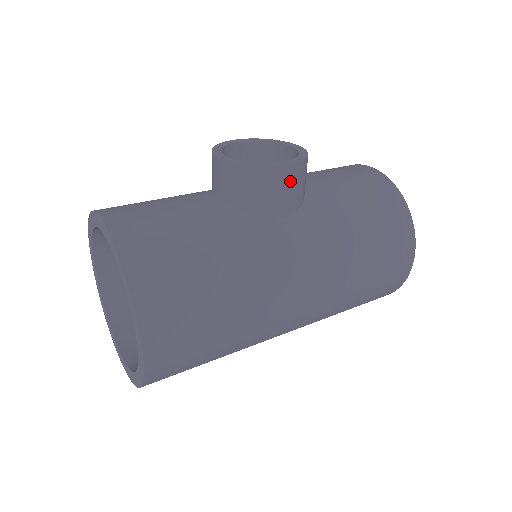
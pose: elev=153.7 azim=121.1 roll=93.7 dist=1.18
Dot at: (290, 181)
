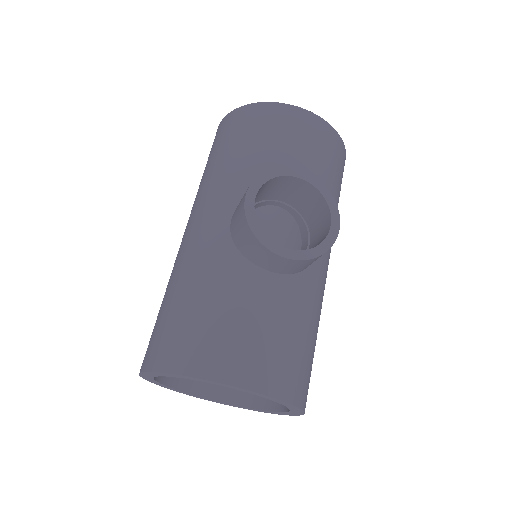
Dot at: occluded
